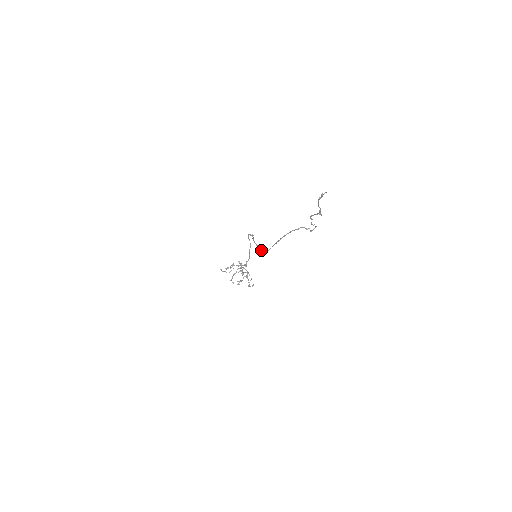
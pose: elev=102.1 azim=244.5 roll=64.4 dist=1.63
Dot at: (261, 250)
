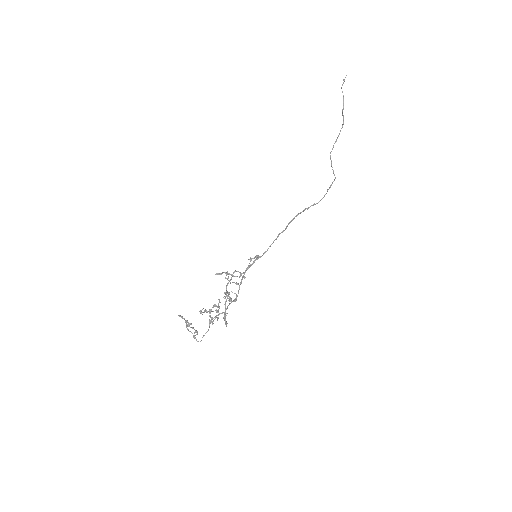
Dot at: (263, 253)
